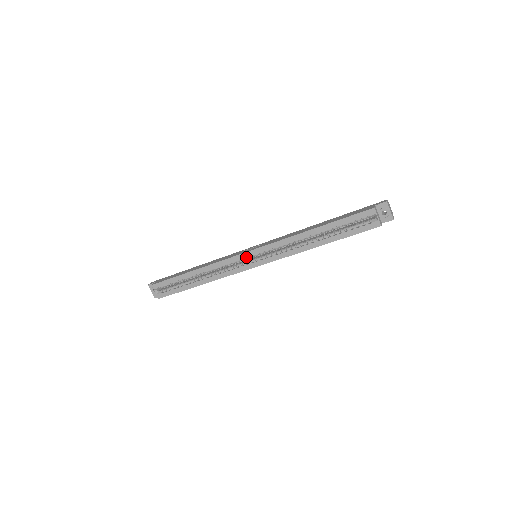
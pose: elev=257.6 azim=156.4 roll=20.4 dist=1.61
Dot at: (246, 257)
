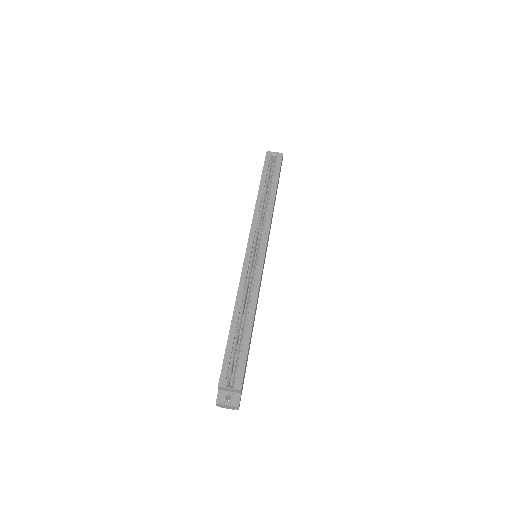
Dot at: (250, 256)
